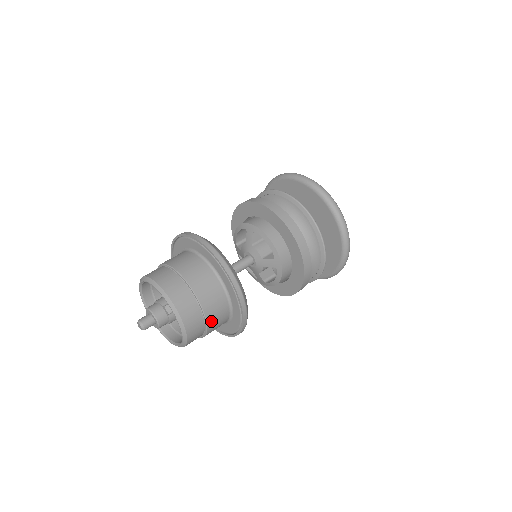
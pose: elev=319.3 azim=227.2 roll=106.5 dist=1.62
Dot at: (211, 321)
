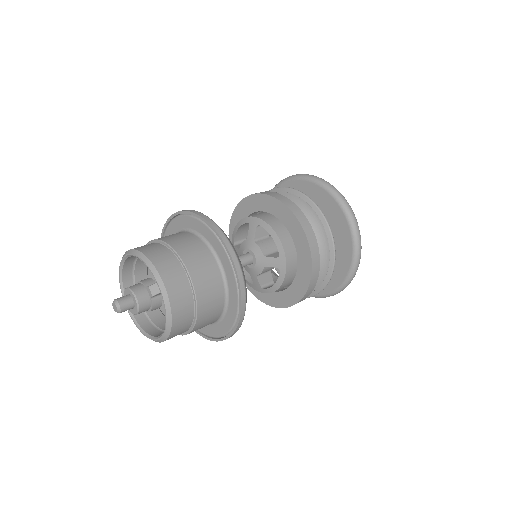
Dot at: (202, 311)
